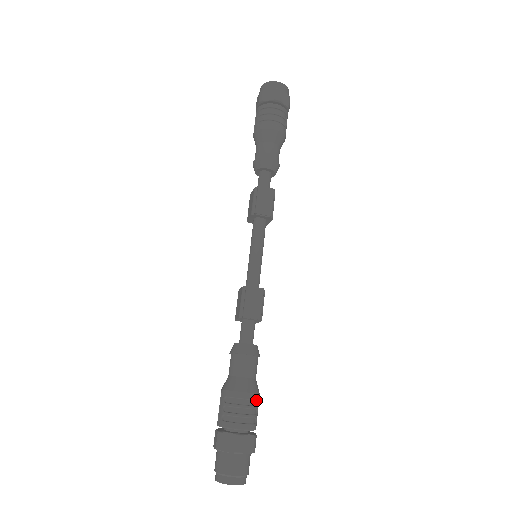
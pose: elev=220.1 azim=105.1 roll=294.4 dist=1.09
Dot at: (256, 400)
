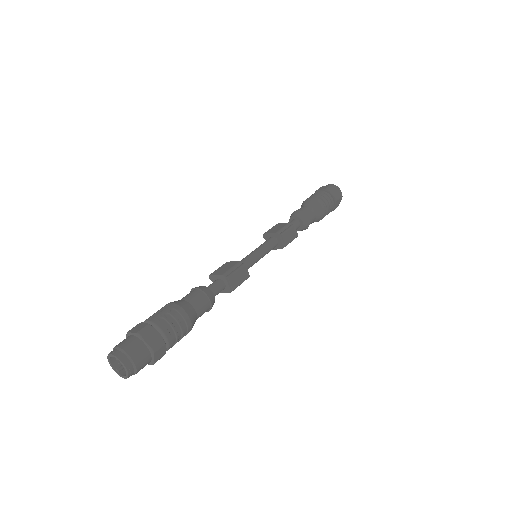
Dot at: (186, 333)
